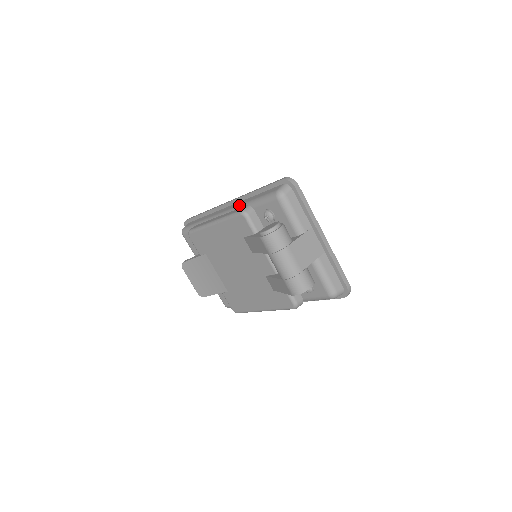
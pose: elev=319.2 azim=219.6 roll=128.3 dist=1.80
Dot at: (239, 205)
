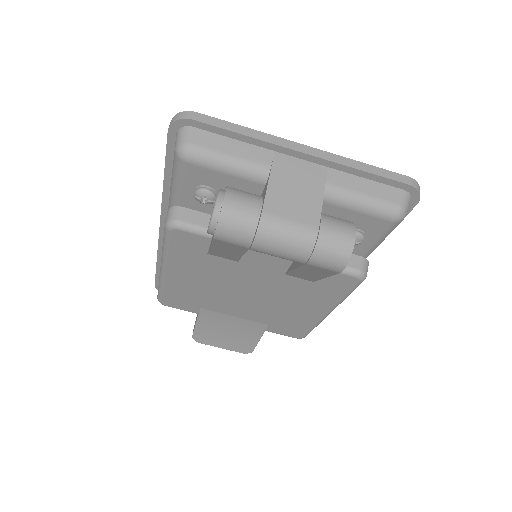
Dot at: occluded
